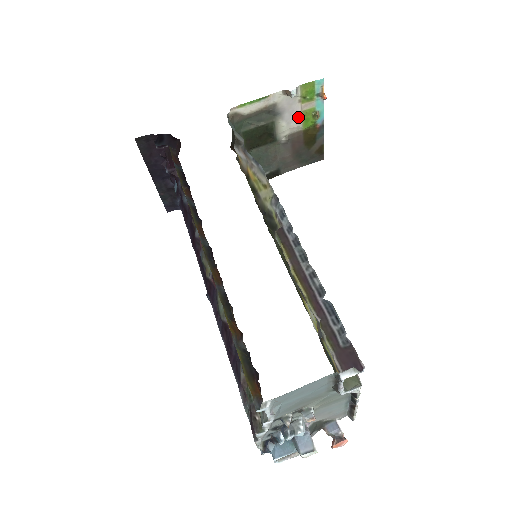
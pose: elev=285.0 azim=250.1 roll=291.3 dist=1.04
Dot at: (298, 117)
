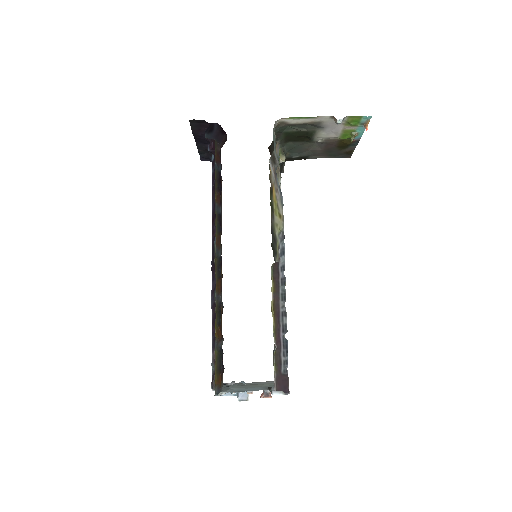
Dot at: (338, 132)
